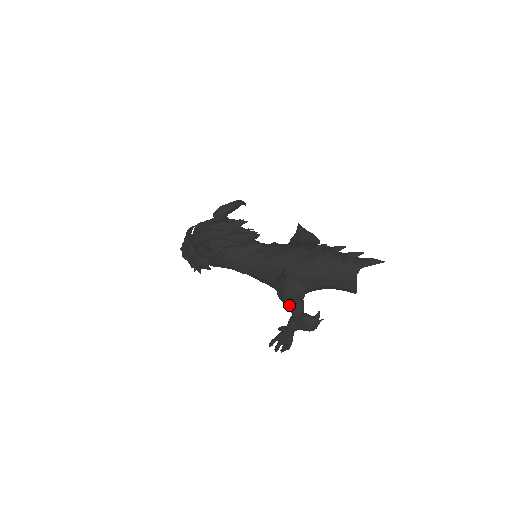
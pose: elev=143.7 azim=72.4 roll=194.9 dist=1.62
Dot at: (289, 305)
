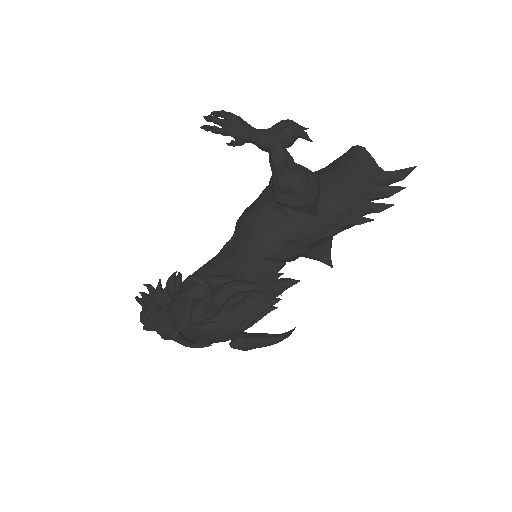
Dot at: occluded
